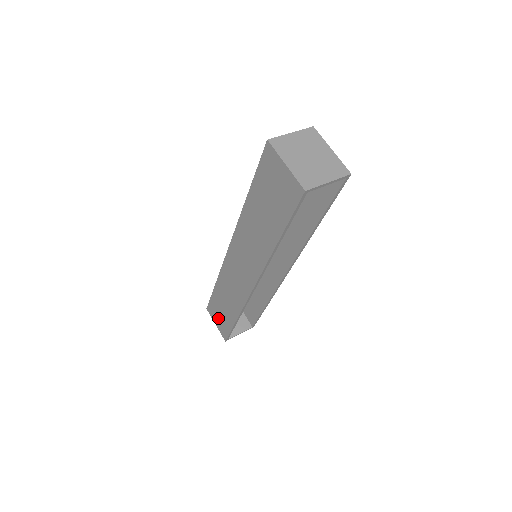
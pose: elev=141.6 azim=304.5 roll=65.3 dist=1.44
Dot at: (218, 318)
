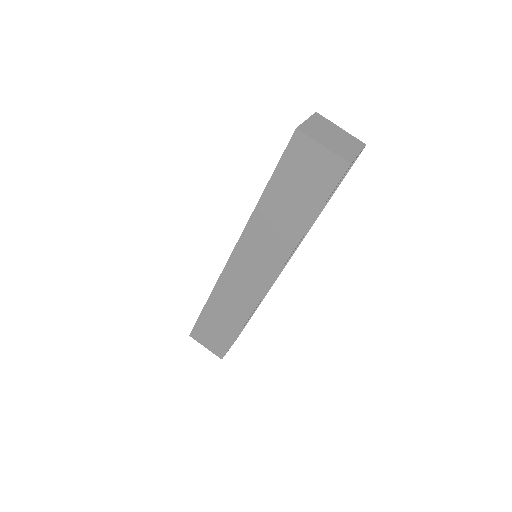
Dot at: (210, 338)
